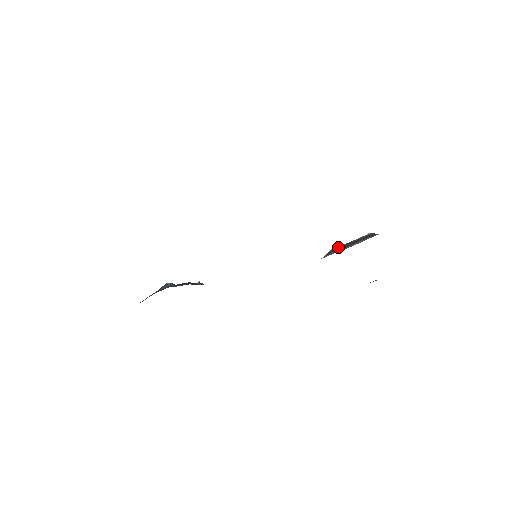
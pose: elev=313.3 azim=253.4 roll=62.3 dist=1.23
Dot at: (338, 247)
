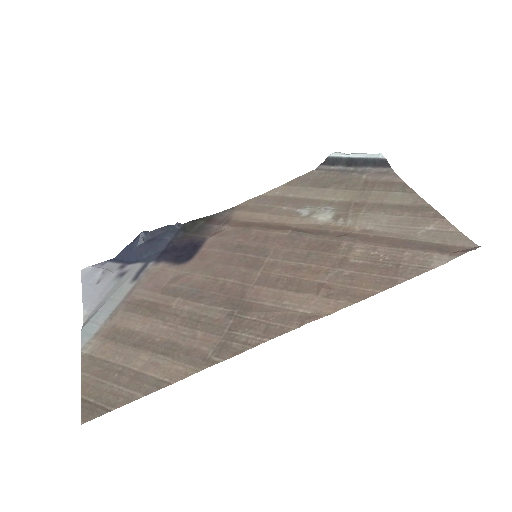
Dot at: (339, 158)
